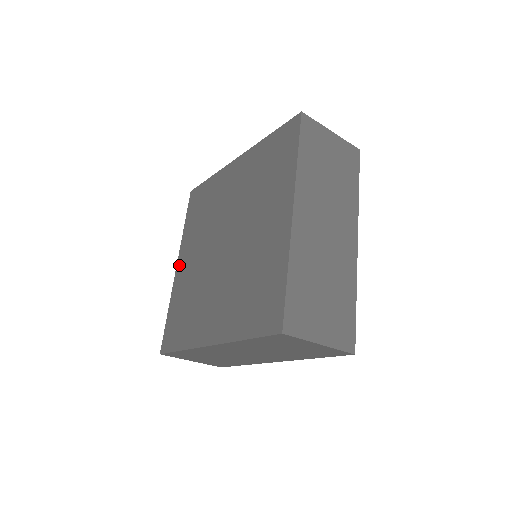
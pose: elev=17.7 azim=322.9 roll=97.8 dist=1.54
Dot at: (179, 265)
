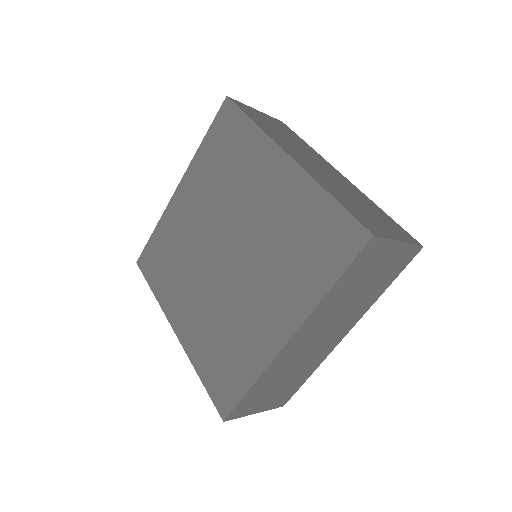
Dot at: (177, 326)
